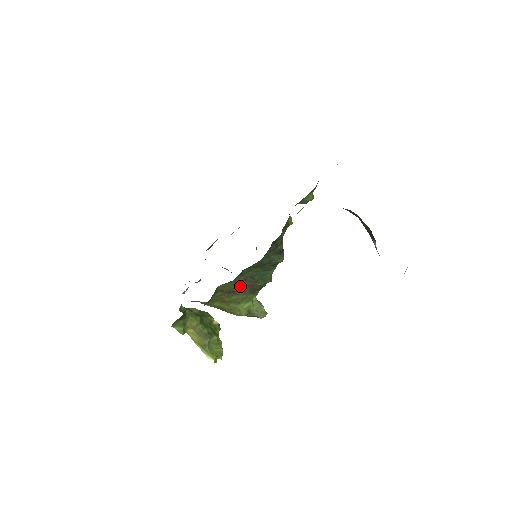
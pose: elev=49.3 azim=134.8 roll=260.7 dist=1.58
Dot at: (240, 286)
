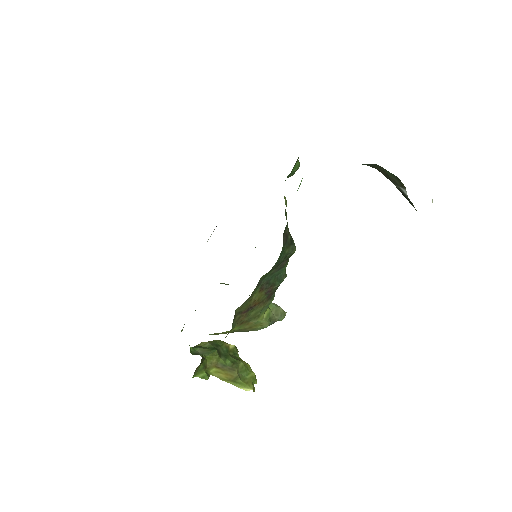
Dot at: (257, 298)
